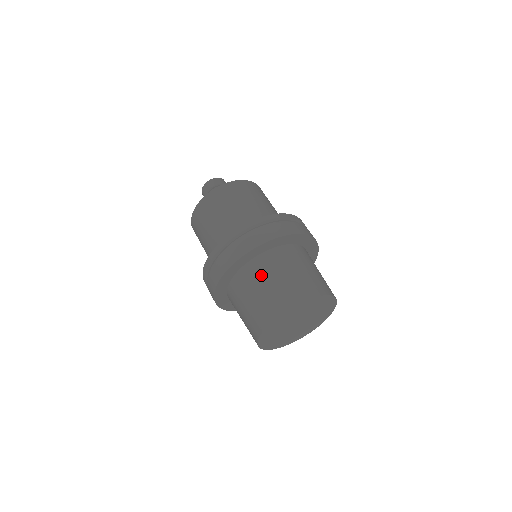
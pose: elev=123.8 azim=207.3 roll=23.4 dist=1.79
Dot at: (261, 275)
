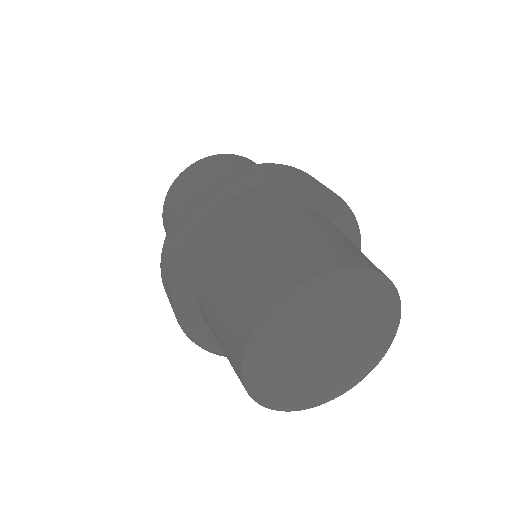
Dot at: (246, 244)
